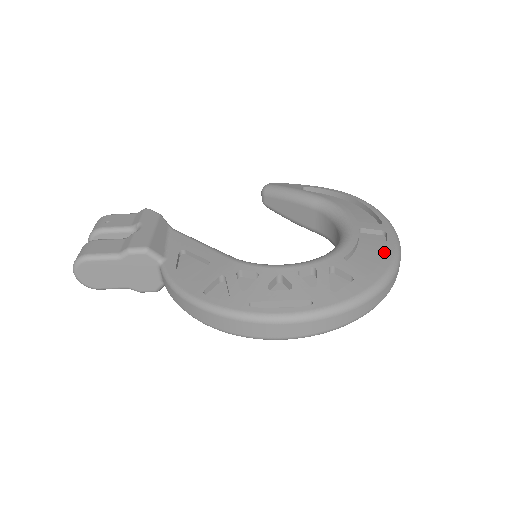
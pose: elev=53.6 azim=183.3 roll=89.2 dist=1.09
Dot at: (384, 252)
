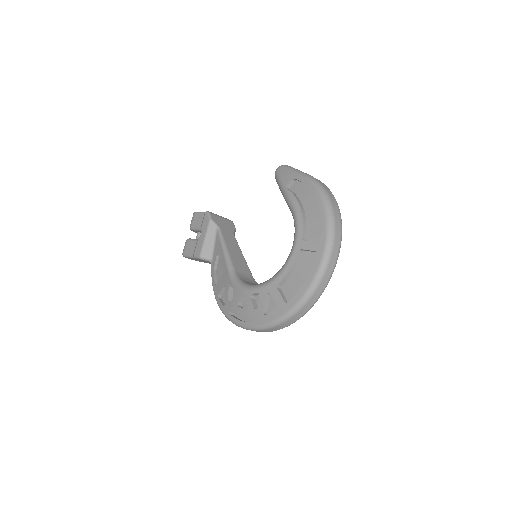
Dot at: (311, 275)
